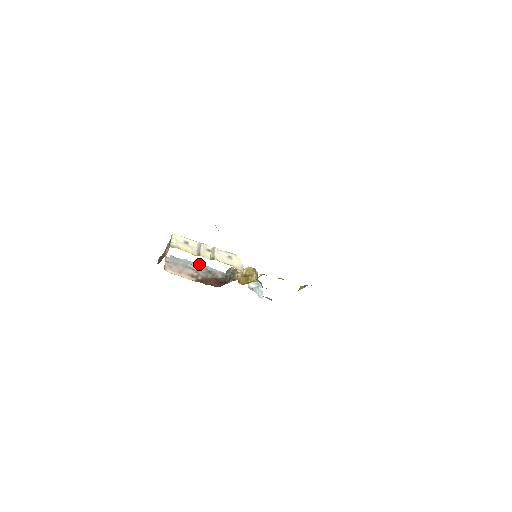
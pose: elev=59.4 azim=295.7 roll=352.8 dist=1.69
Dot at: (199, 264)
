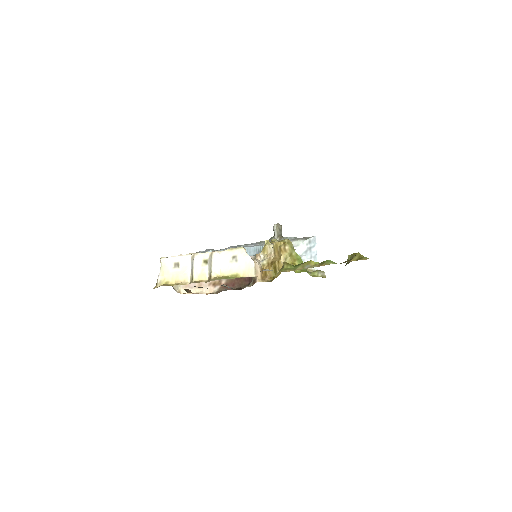
Dot at: occluded
